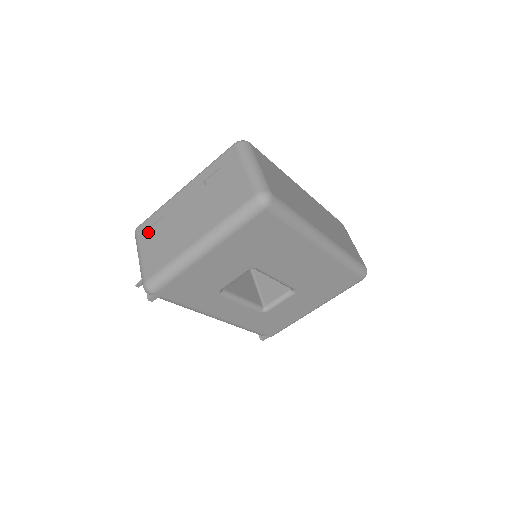
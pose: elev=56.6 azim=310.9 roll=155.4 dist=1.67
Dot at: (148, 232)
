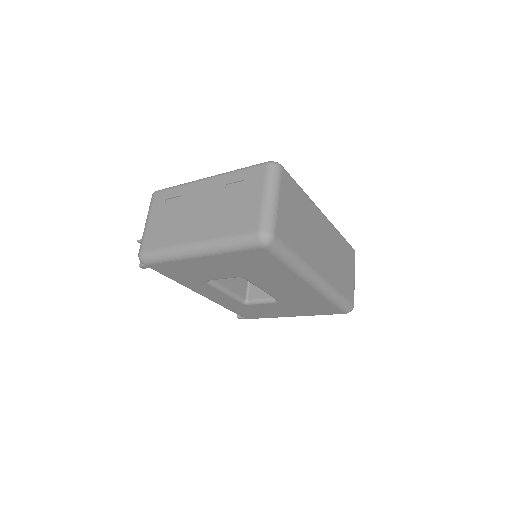
Dot at: (162, 203)
